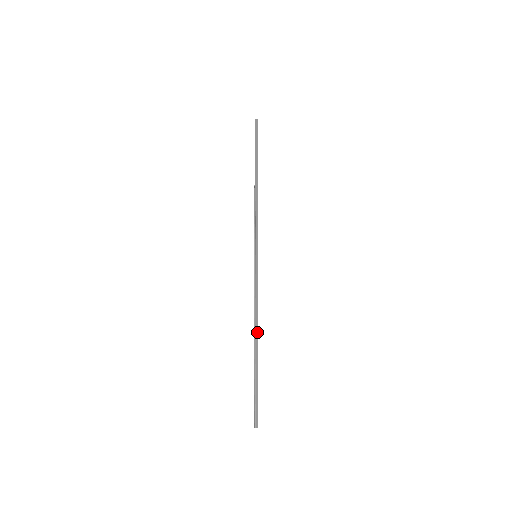
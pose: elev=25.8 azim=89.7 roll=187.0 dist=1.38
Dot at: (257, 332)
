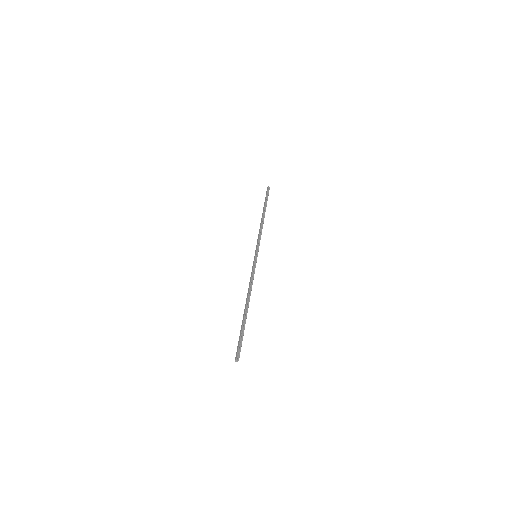
Dot at: occluded
